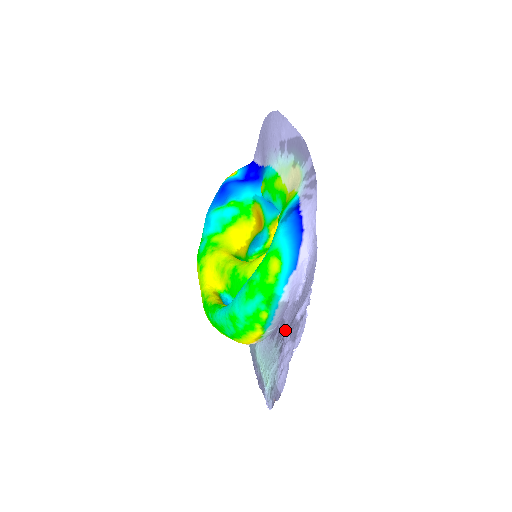
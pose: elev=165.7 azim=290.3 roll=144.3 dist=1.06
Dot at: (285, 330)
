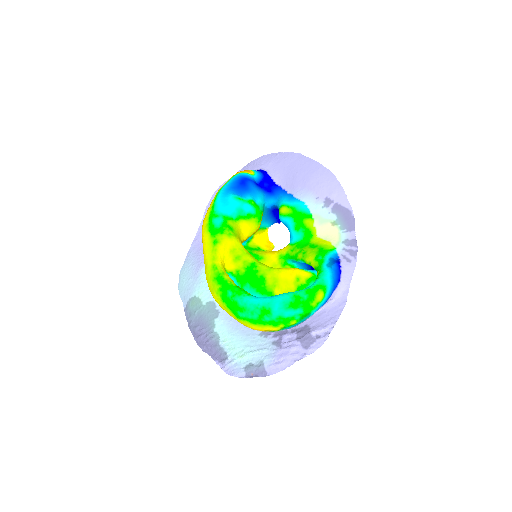
Dot at: occluded
